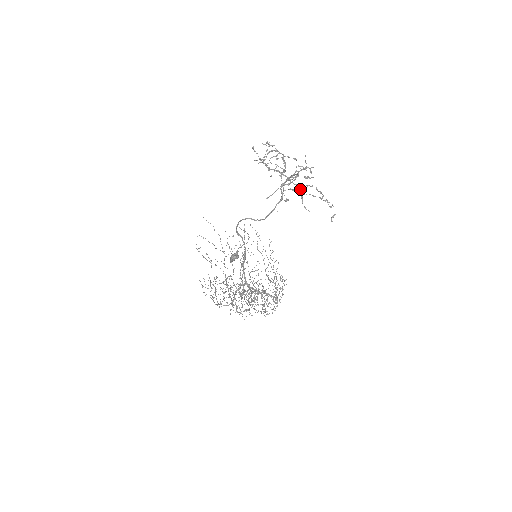
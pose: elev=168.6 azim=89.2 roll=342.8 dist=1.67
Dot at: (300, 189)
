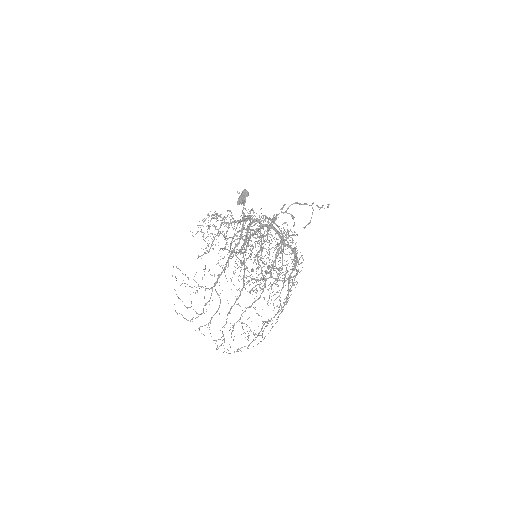
Dot at: (291, 214)
